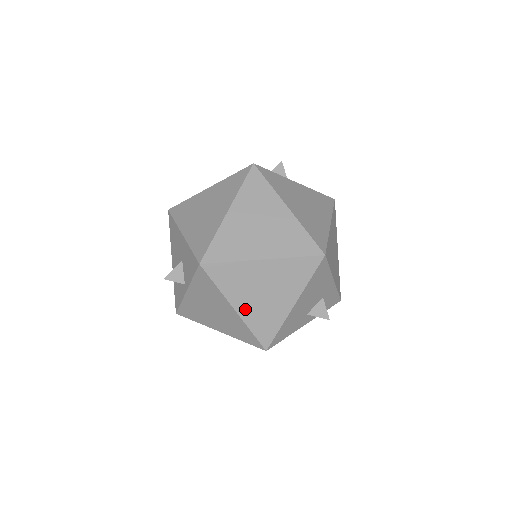
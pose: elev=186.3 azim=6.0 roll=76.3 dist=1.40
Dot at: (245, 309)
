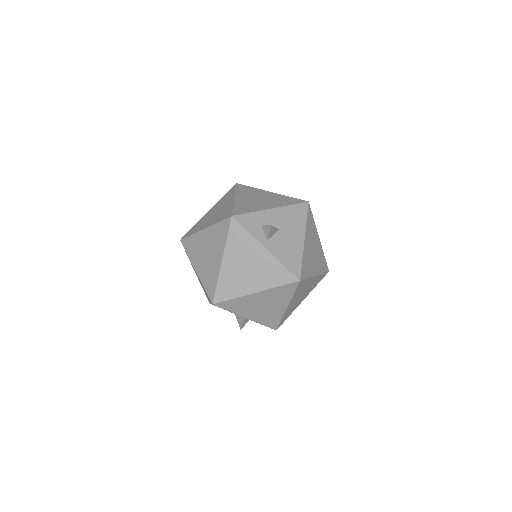
Dot at: occluded
